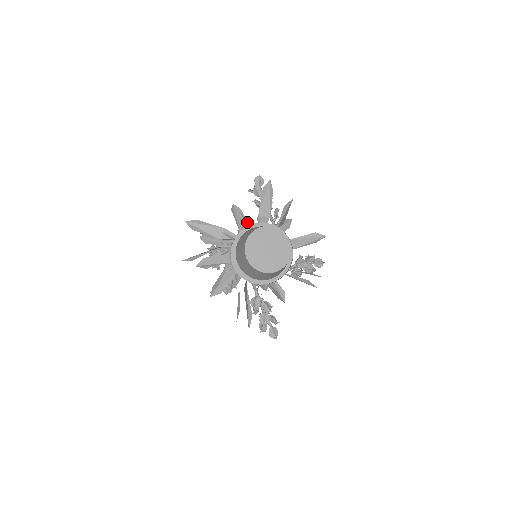
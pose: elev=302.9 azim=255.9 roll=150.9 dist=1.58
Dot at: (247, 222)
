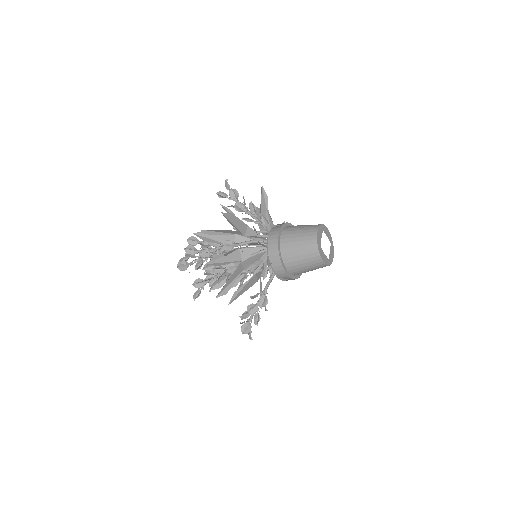
Dot at: (269, 221)
